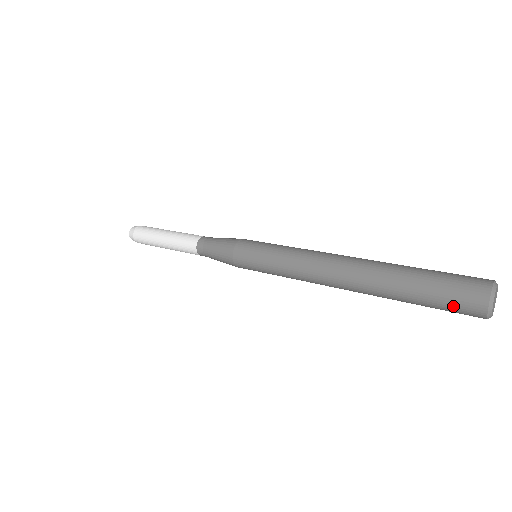
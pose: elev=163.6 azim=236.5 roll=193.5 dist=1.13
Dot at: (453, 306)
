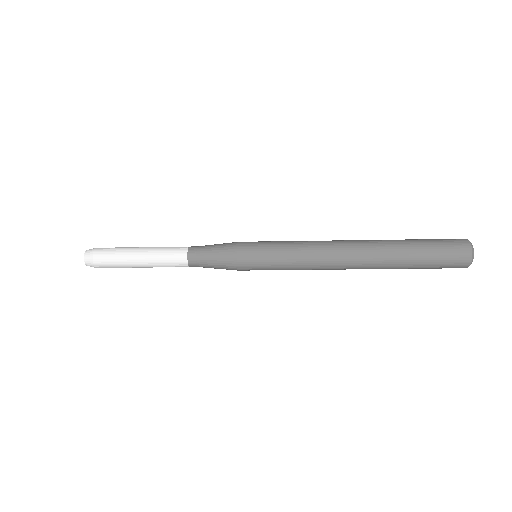
Dot at: (446, 243)
